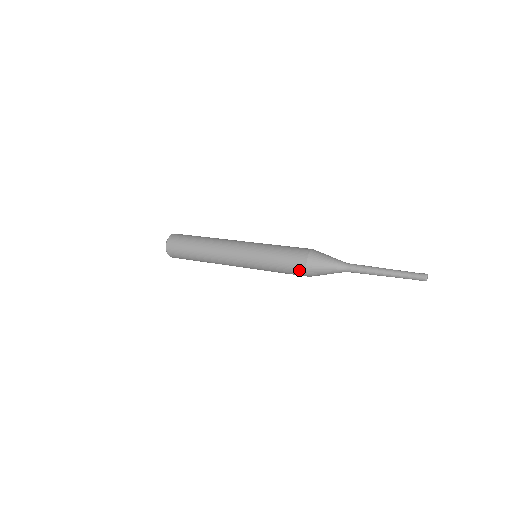
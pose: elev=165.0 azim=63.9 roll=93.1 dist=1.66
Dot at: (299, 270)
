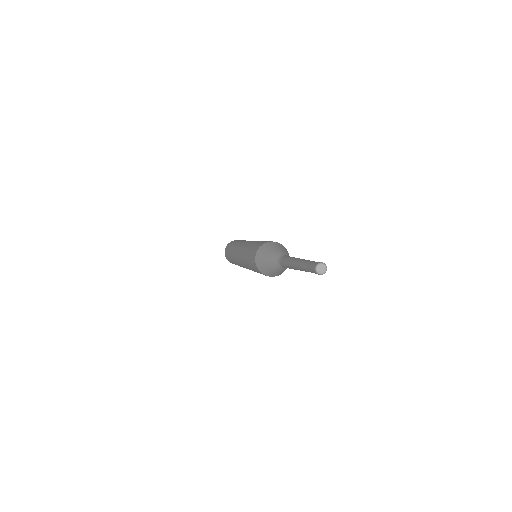
Dot at: occluded
